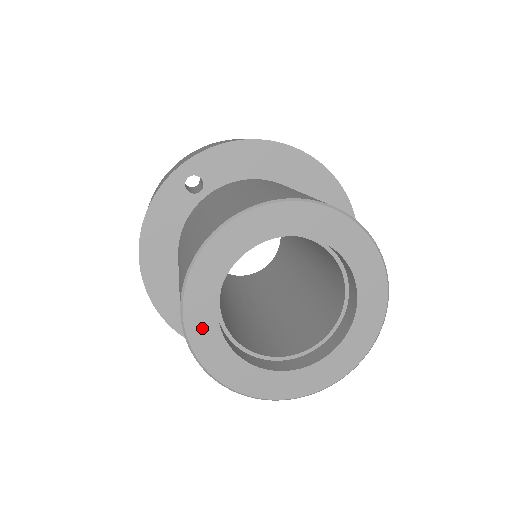
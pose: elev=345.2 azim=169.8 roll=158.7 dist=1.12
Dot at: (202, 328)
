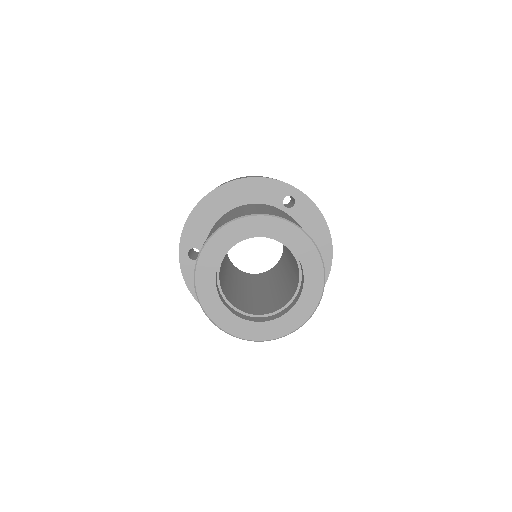
Dot at: (234, 325)
